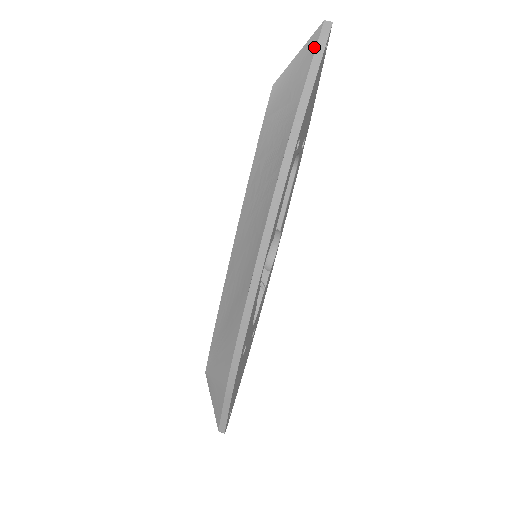
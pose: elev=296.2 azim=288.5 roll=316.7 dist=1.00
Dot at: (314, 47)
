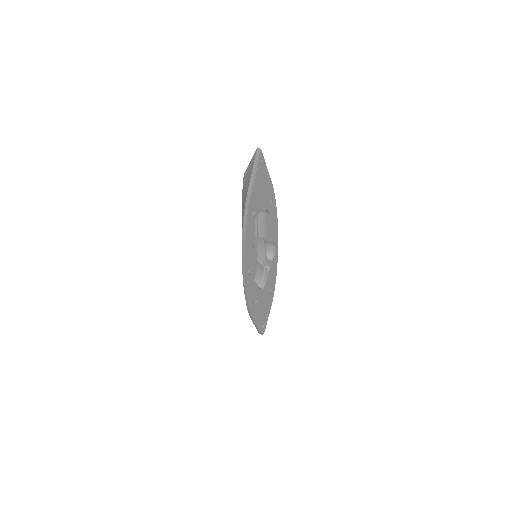
Dot at: (253, 163)
